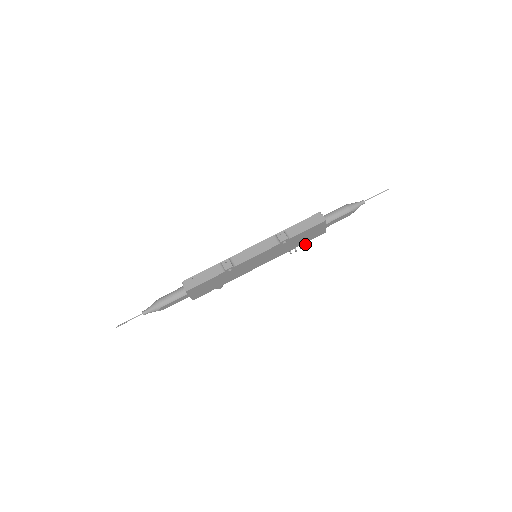
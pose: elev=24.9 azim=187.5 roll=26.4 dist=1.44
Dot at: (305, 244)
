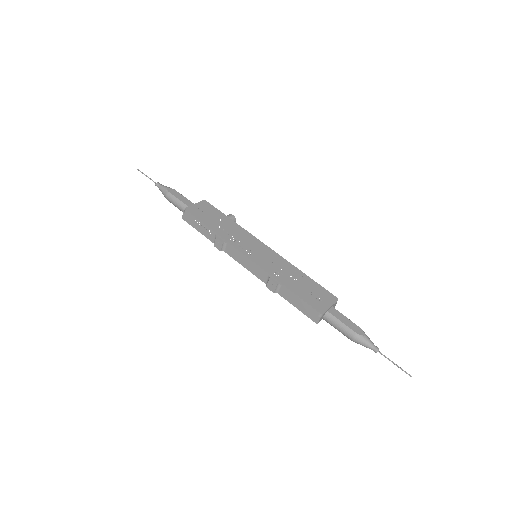
Dot at: occluded
